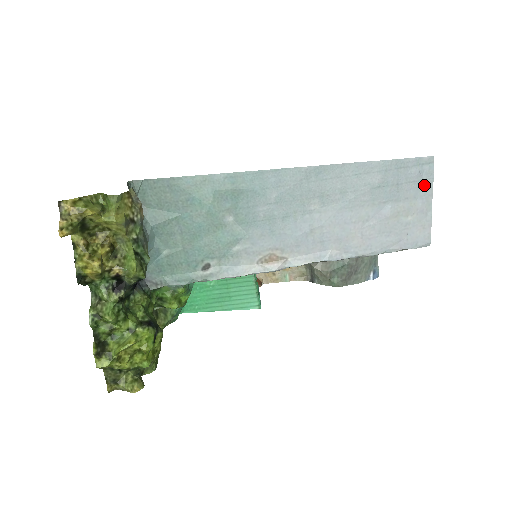
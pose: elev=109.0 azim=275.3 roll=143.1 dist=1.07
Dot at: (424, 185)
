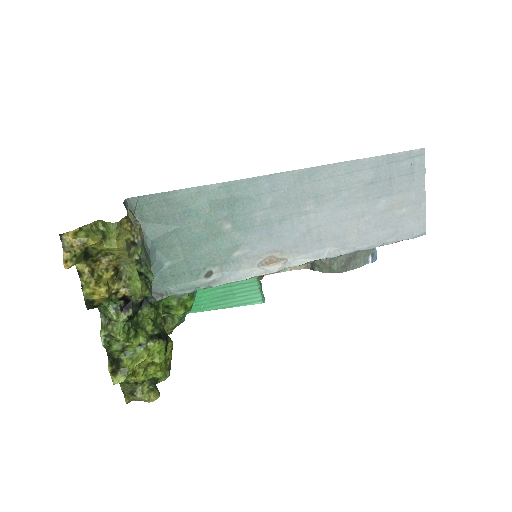
Dot at: (416, 177)
